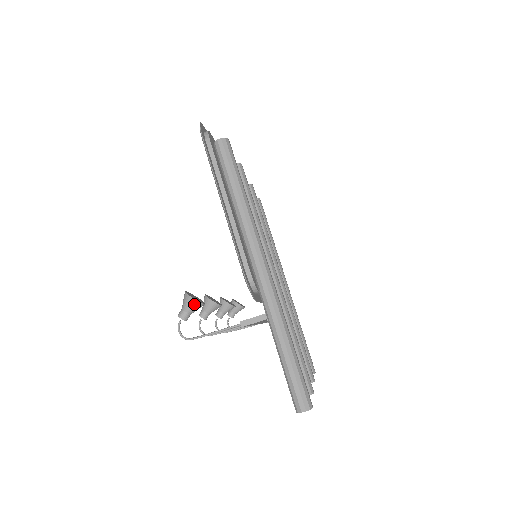
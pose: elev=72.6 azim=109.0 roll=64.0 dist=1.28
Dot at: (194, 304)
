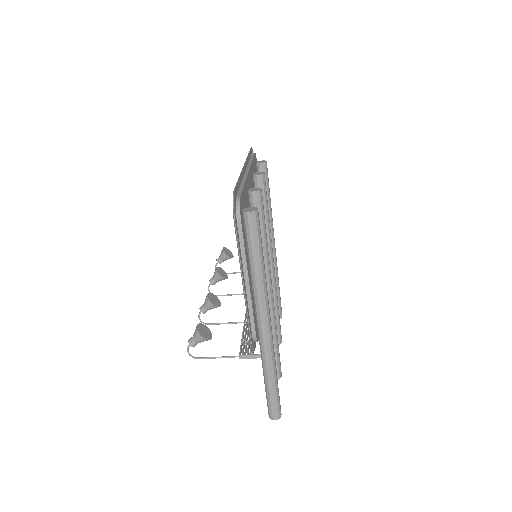
Dot at: (204, 340)
